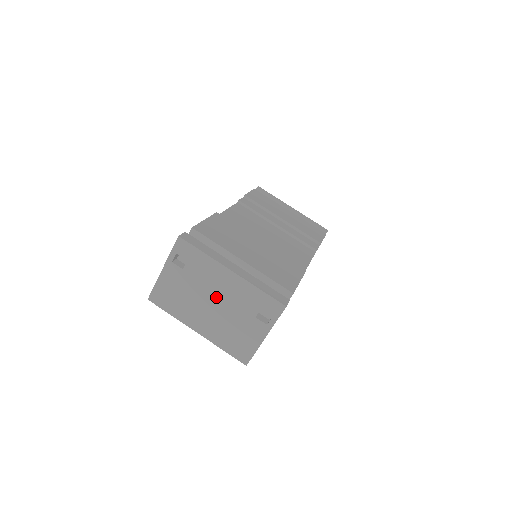
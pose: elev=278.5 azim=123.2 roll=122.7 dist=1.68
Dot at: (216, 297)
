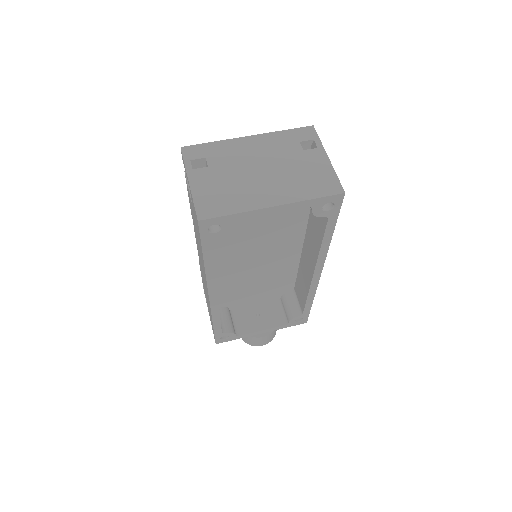
Dot at: (257, 163)
